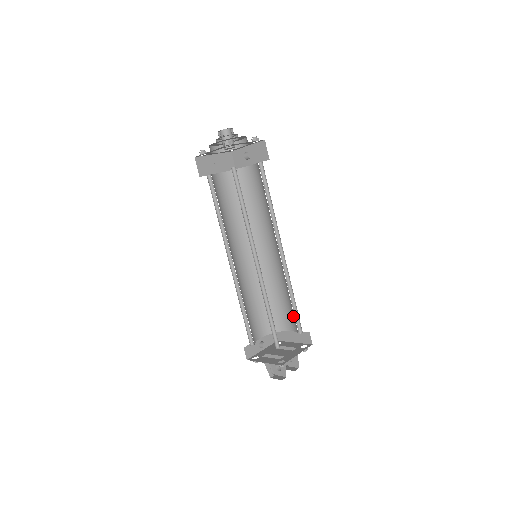
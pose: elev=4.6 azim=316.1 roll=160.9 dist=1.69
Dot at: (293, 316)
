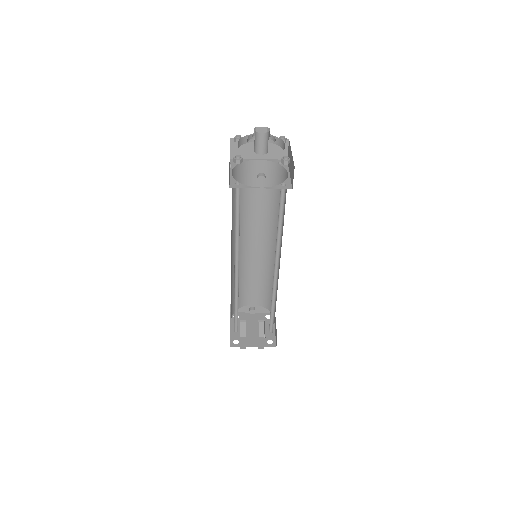
Dot at: occluded
